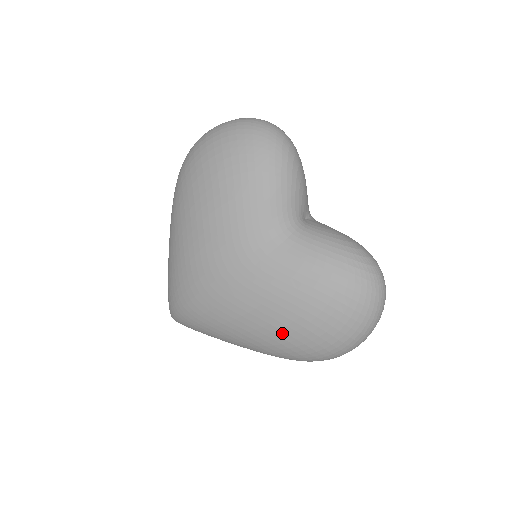
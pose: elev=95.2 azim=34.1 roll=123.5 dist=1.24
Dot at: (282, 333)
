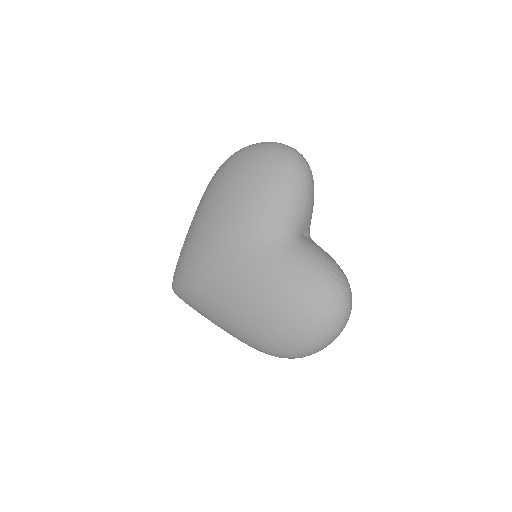
Dot at: (256, 321)
